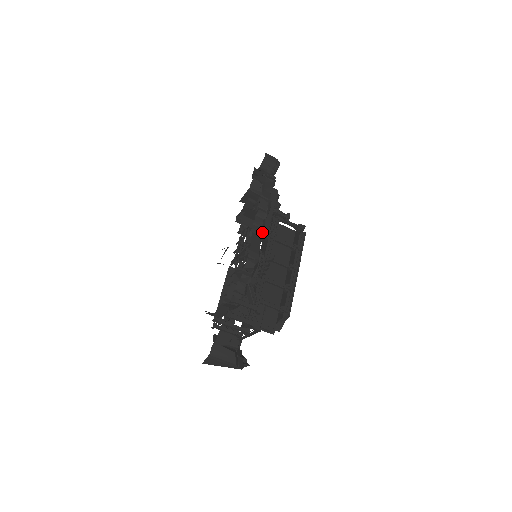
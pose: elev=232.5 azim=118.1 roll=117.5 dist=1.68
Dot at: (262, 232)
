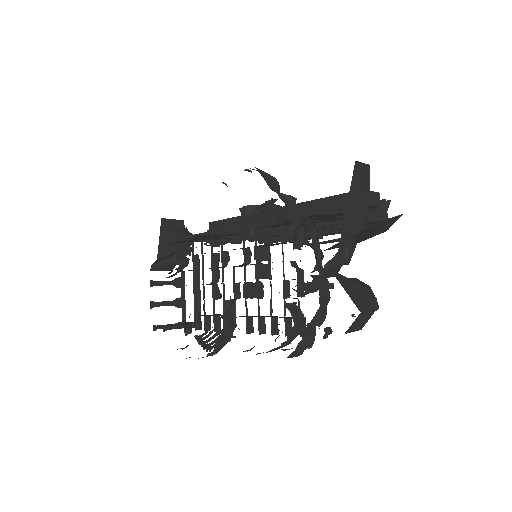
Dot at: occluded
